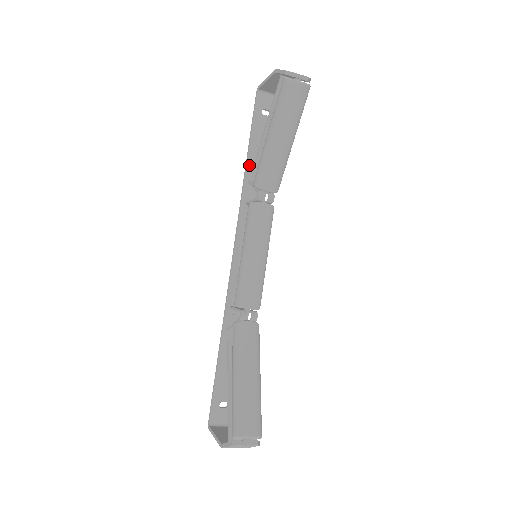
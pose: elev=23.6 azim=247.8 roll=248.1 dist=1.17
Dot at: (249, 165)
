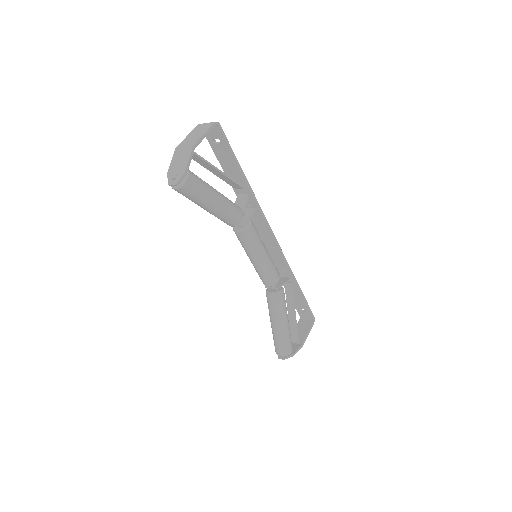
Dot at: occluded
